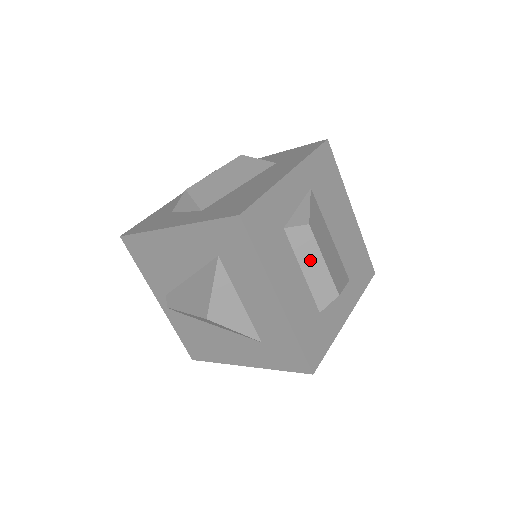
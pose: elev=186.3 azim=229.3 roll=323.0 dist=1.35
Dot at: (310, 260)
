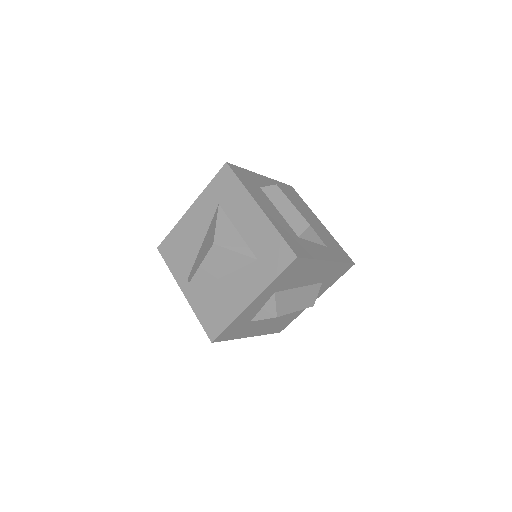
Dot at: (282, 204)
